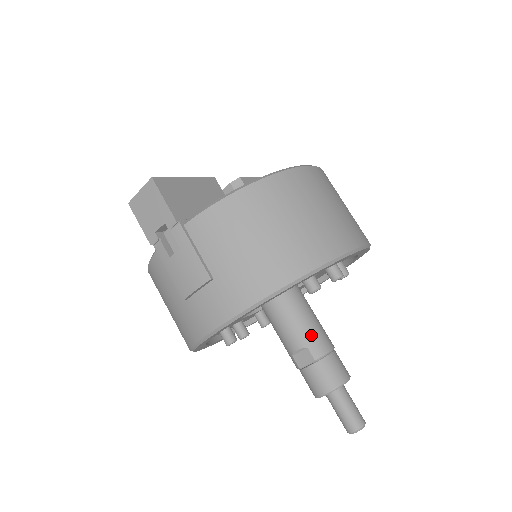
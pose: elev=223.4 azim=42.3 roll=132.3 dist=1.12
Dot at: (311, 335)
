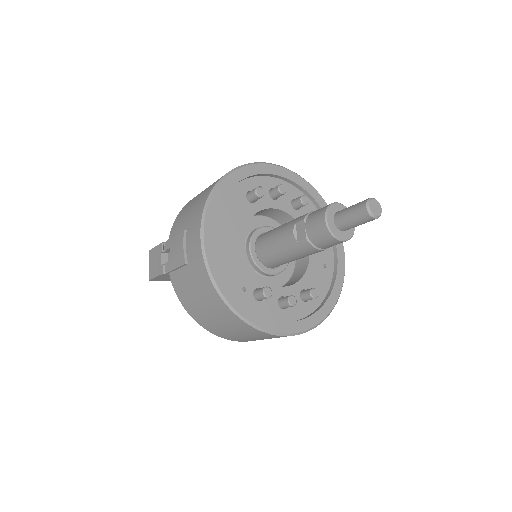
Dot at: (295, 220)
